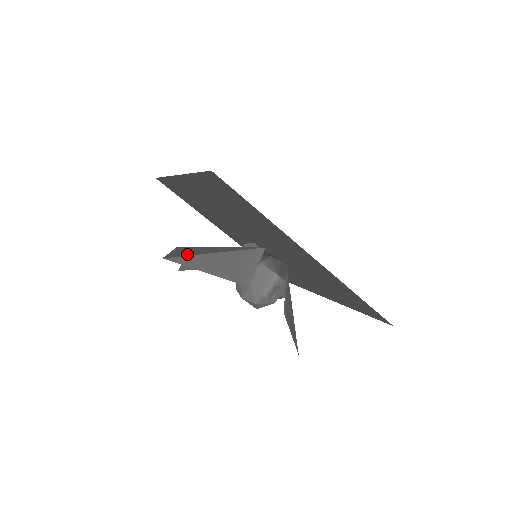
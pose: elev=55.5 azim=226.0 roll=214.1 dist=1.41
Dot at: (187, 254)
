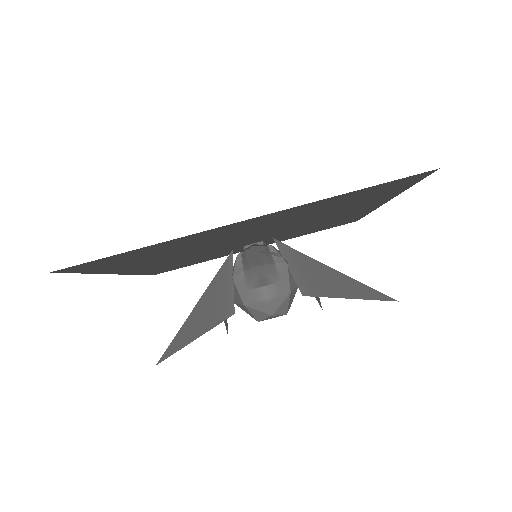
Dot at: (175, 336)
